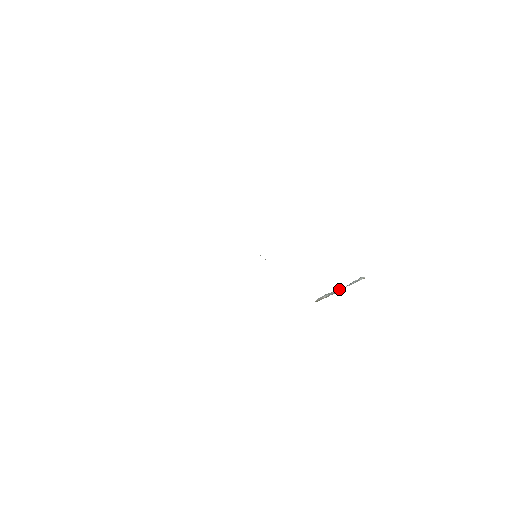
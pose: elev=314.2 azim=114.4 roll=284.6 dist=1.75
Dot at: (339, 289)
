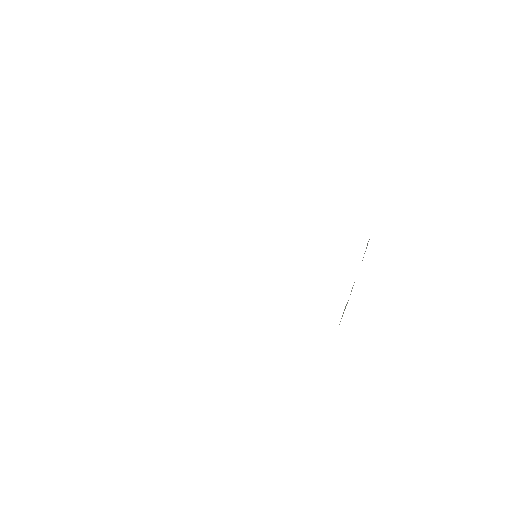
Dot at: occluded
